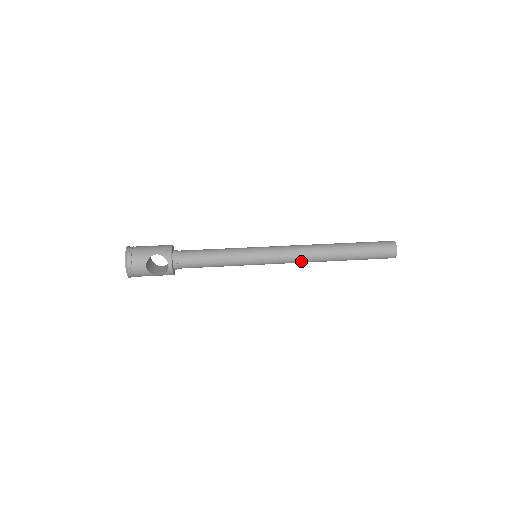
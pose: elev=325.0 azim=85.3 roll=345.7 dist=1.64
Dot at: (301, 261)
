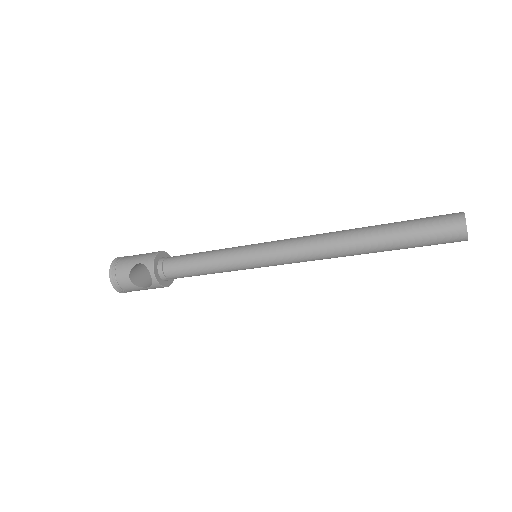
Dot at: (313, 258)
